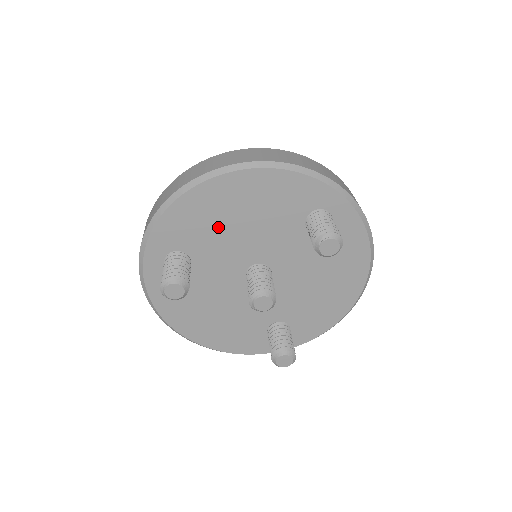
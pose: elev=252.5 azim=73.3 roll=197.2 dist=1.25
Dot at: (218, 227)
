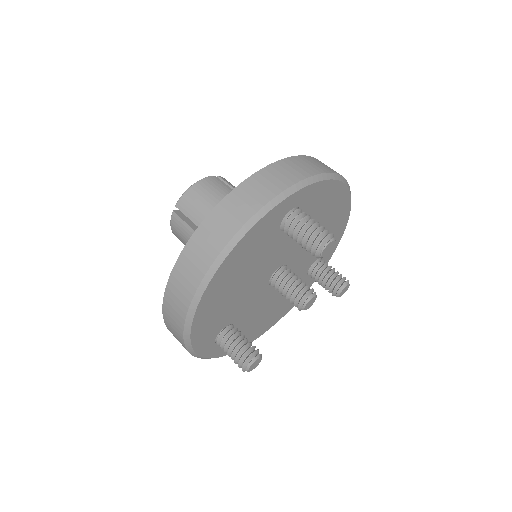
Dot at: (230, 301)
